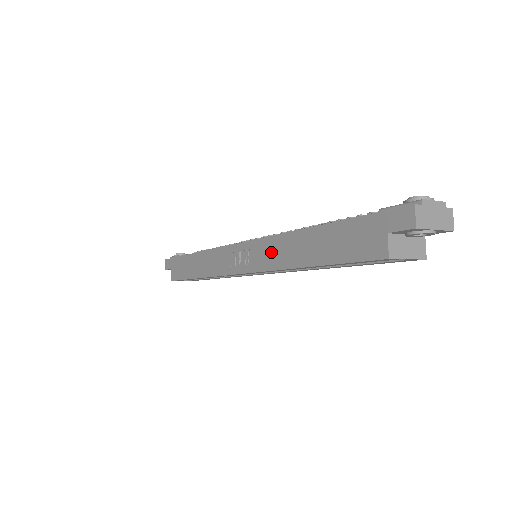
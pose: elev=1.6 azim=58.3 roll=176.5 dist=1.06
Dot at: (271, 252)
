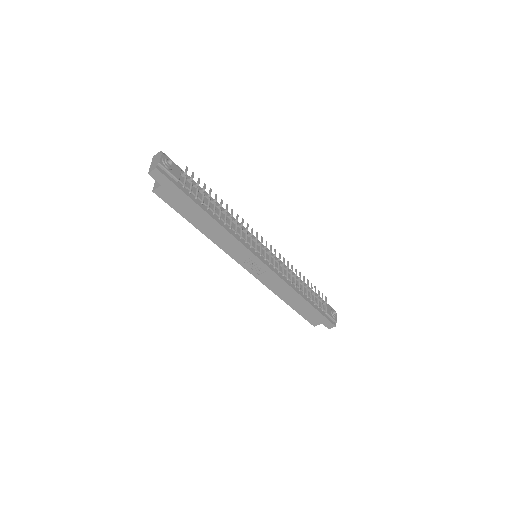
Dot at: (277, 285)
